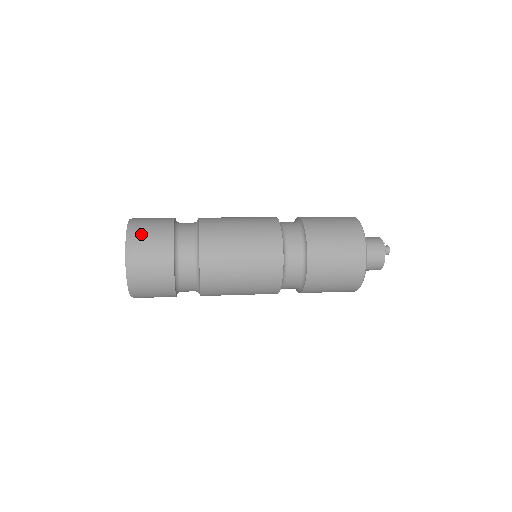
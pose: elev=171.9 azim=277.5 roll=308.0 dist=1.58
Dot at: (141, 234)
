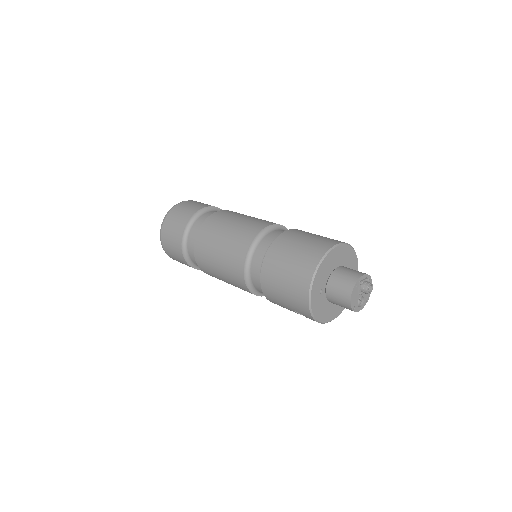
Dot at: (193, 202)
